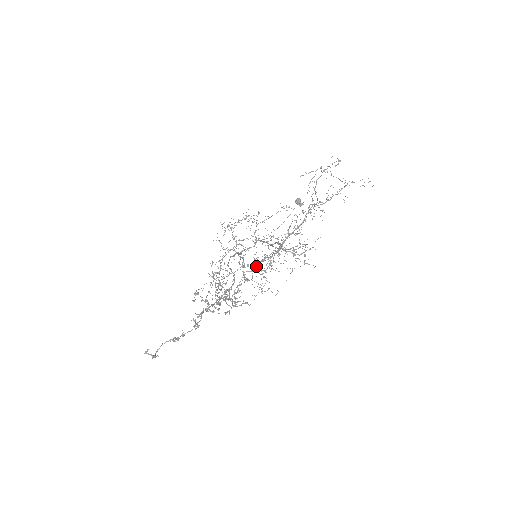
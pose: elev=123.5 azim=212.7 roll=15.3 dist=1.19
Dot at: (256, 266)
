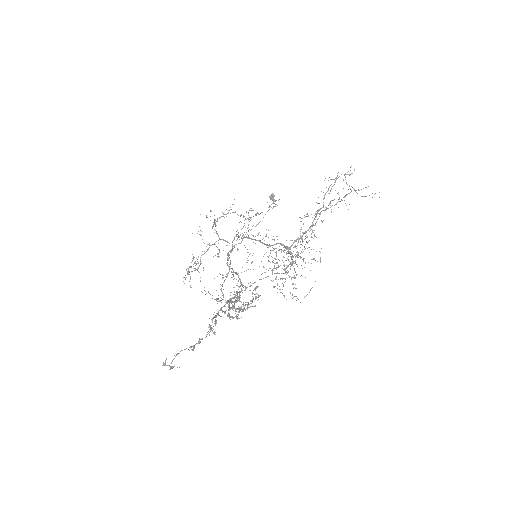
Dot at: (285, 272)
